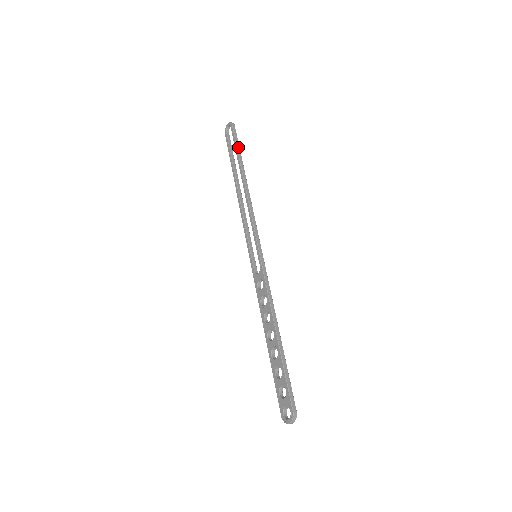
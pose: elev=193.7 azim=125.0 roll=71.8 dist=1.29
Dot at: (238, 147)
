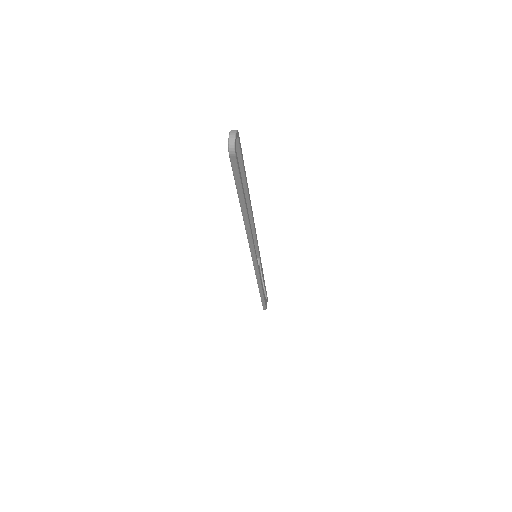
Dot at: (238, 187)
